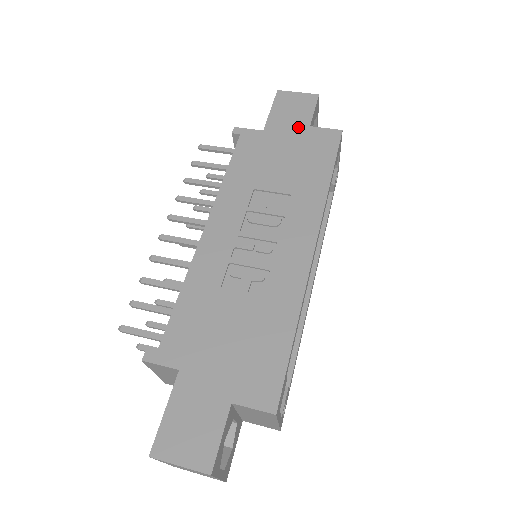
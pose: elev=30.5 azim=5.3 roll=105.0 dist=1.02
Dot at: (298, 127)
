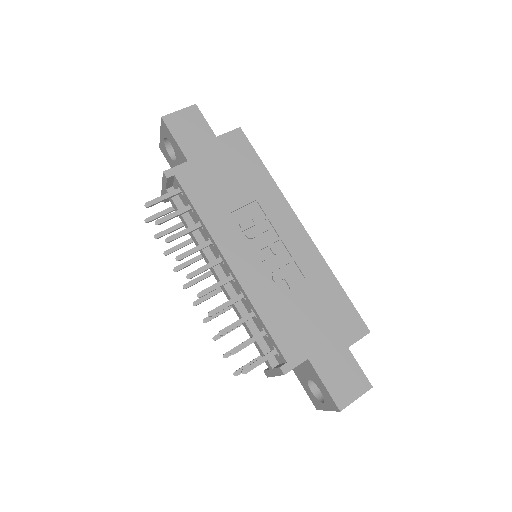
Dot at: (209, 143)
